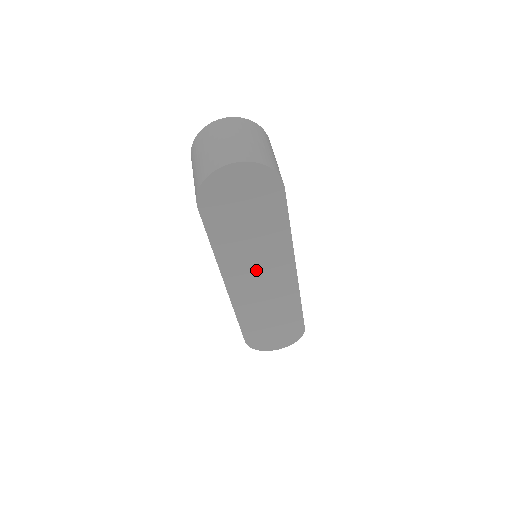
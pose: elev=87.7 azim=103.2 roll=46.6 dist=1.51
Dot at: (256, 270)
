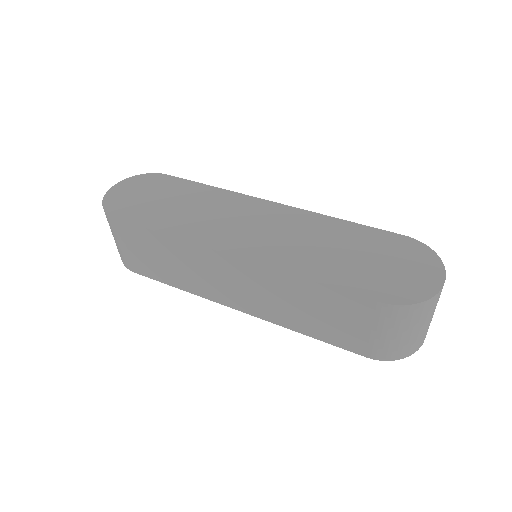
Dot at: (235, 224)
